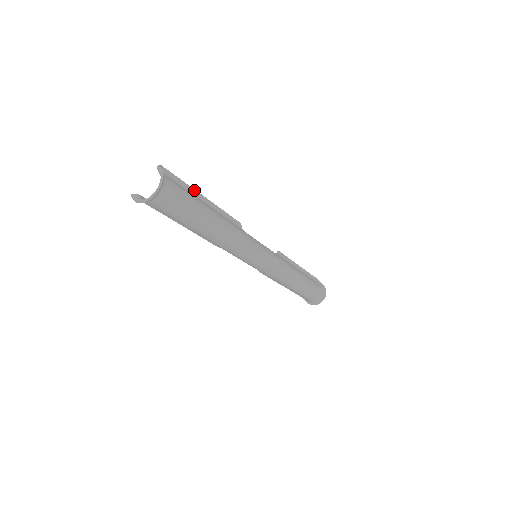
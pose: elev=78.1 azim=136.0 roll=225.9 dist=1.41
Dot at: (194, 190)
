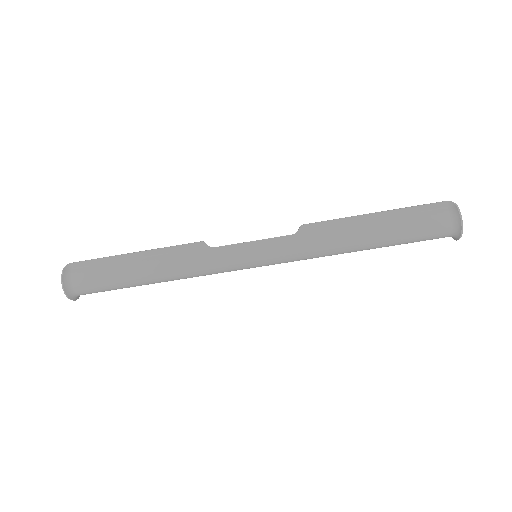
Dot at: (116, 256)
